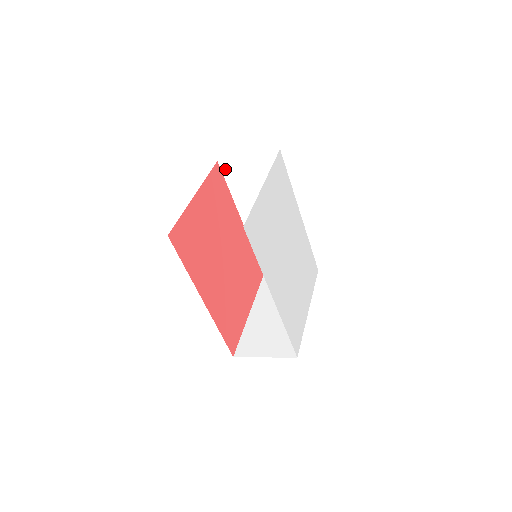
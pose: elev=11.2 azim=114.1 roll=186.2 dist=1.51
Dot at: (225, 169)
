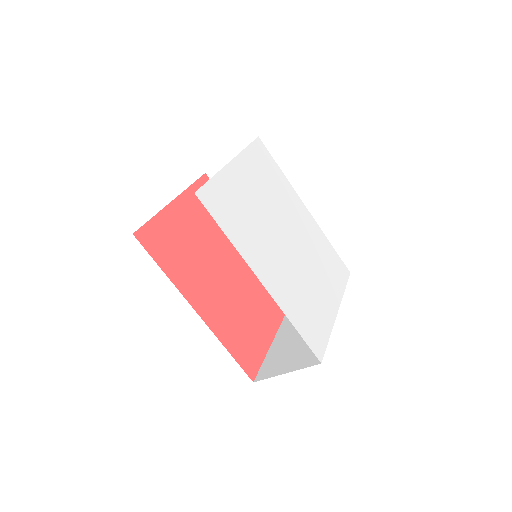
Dot at: occluded
